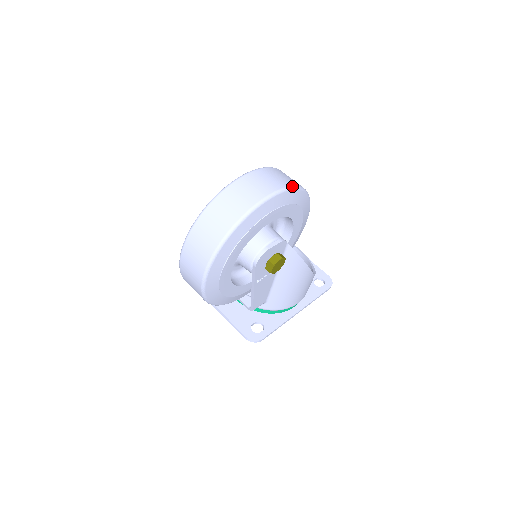
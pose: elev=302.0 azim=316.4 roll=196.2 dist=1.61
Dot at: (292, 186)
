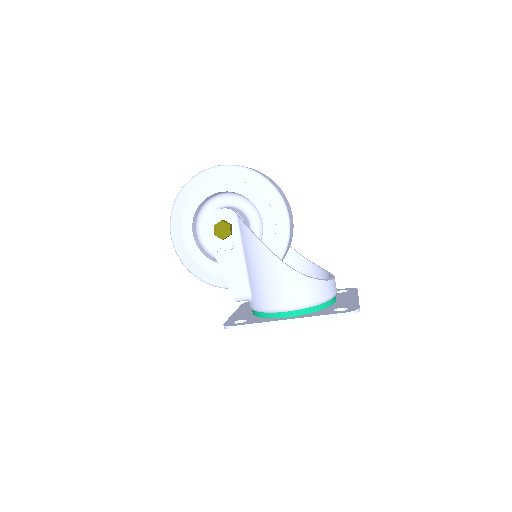
Dot at: (236, 165)
